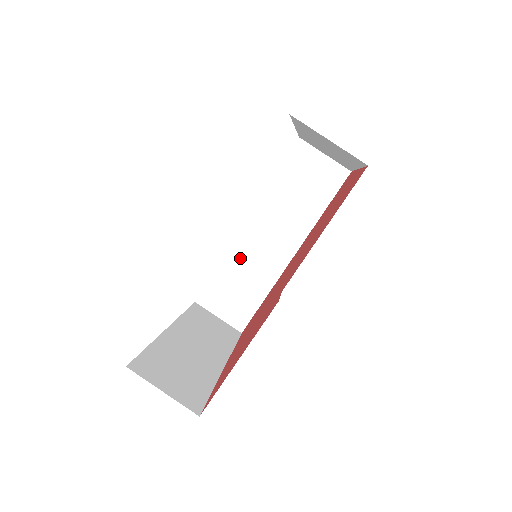
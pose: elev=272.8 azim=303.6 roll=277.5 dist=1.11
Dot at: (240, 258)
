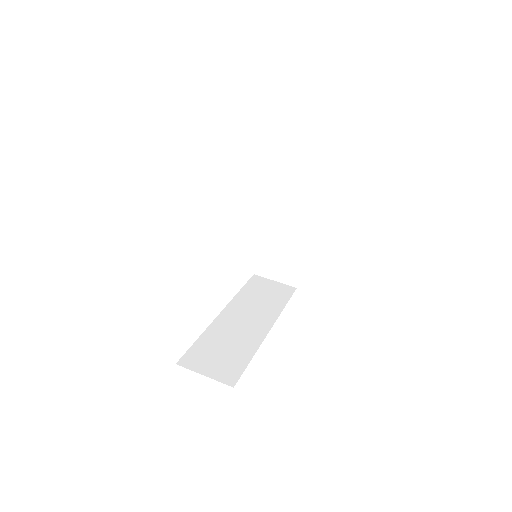
Dot at: (221, 331)
